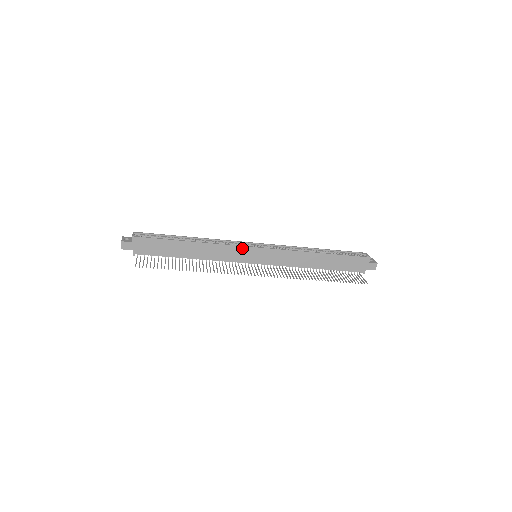
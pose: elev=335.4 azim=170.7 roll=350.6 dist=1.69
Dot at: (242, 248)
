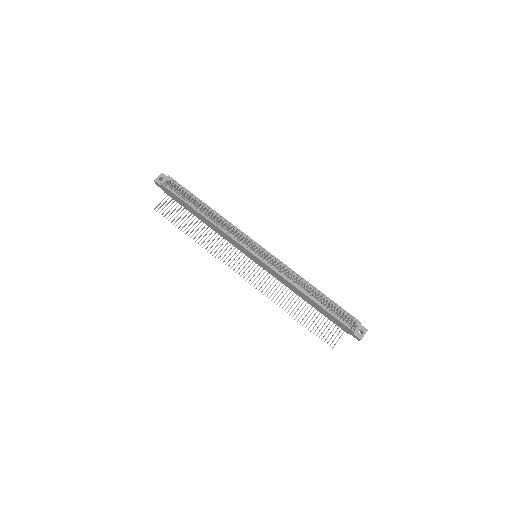
Dot at: (242, 246)
